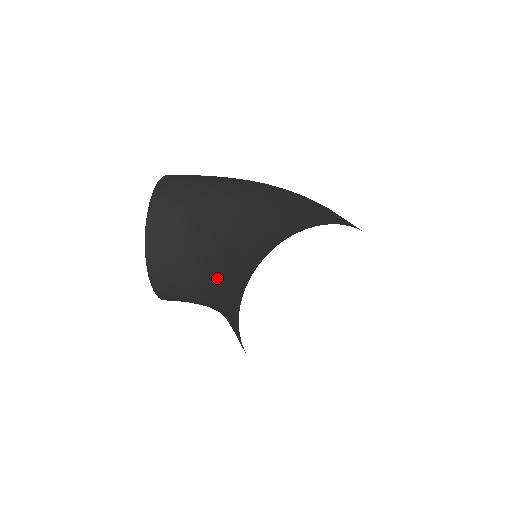
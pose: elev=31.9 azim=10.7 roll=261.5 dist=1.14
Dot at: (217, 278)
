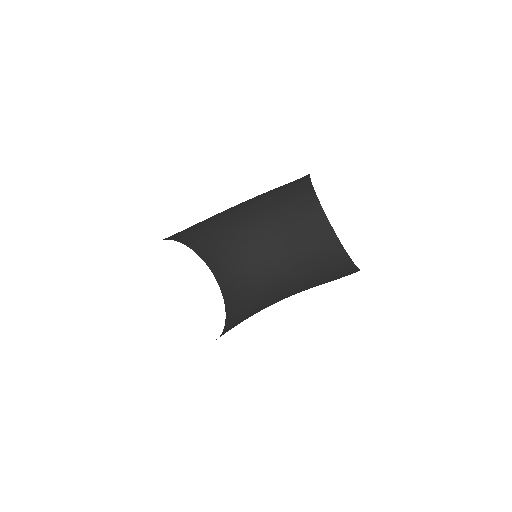
Dot at: (282, 238)
